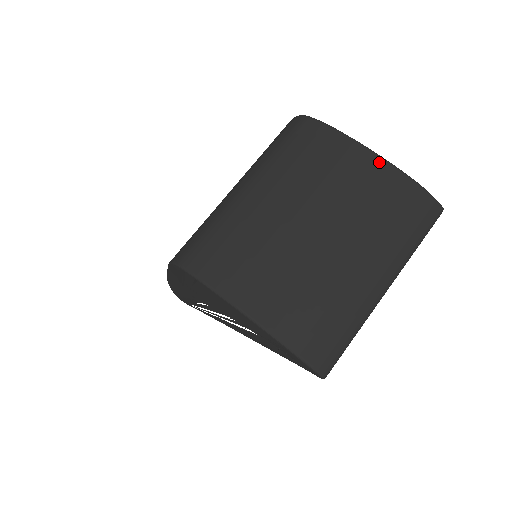
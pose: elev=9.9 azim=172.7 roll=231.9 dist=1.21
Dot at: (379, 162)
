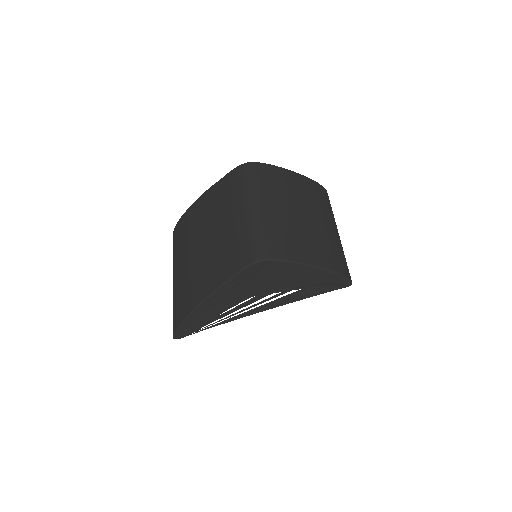
Dot at: (299, 176)
